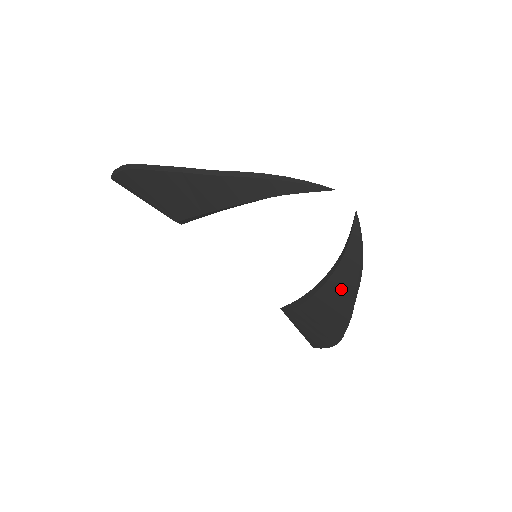
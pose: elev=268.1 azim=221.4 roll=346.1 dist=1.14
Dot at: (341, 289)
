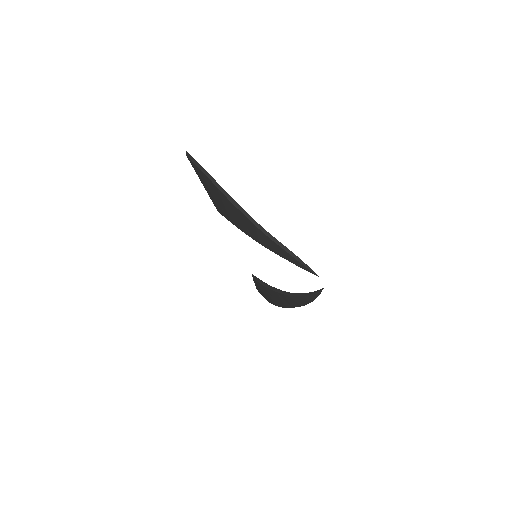
Dot at: (293, 302)
